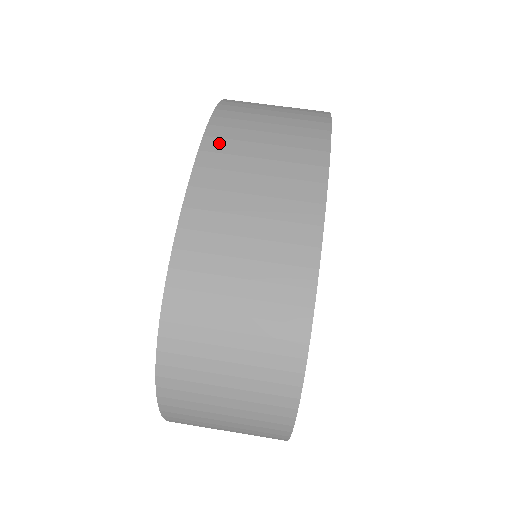
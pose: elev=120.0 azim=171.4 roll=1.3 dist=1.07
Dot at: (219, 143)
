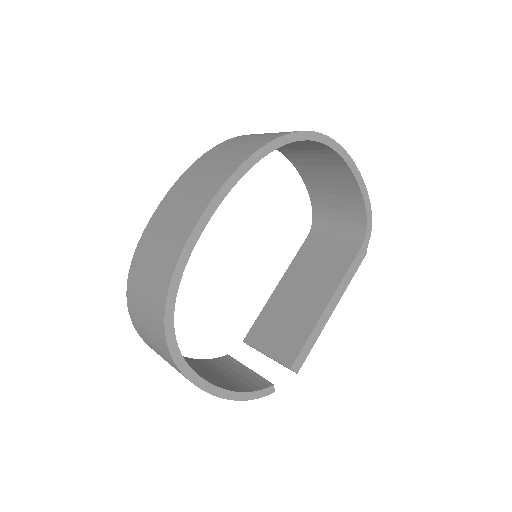
Dot at: (189, 174)
